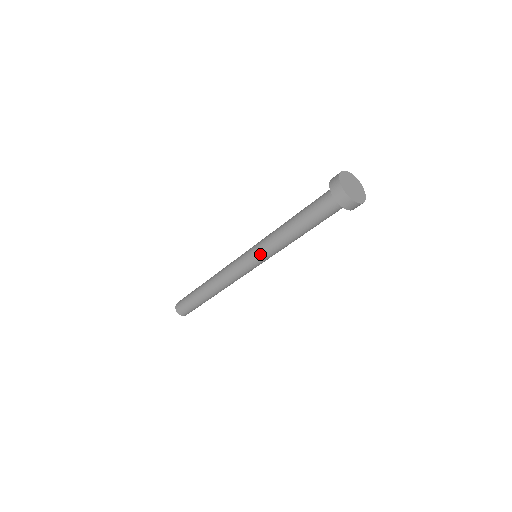
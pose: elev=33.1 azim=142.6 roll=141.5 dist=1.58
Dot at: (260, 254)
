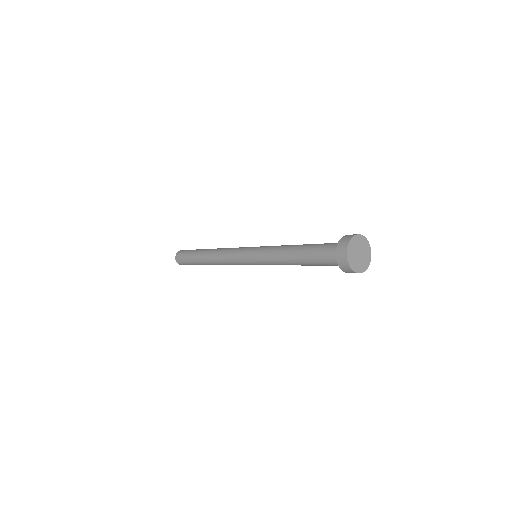
Dot at: (259, 260)
